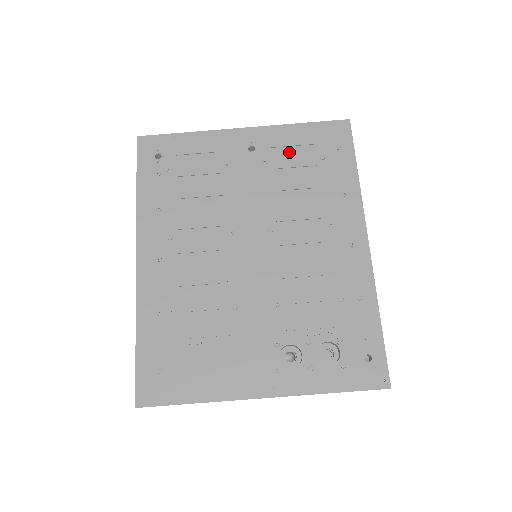
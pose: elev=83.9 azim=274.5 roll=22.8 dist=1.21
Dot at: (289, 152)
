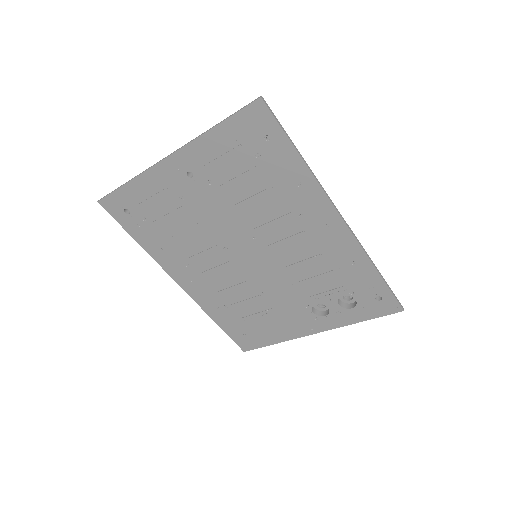
Dot at: (224, 164)
